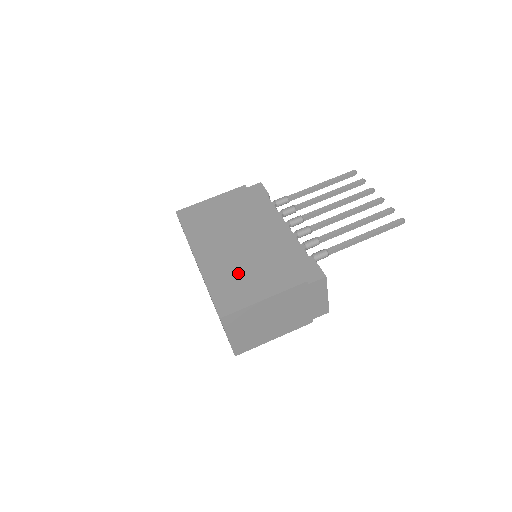
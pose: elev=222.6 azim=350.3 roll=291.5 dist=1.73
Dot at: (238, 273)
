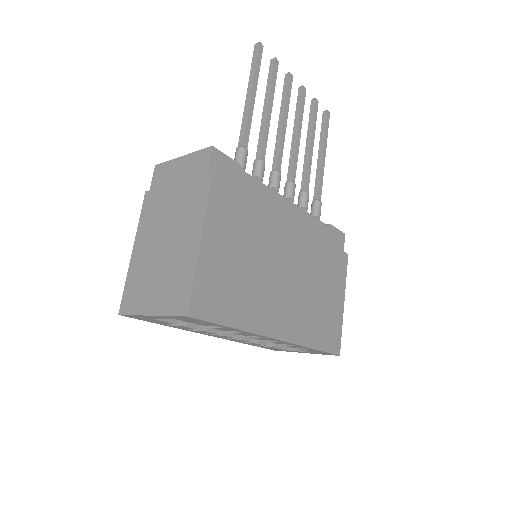
Dot at: (317, 305)
